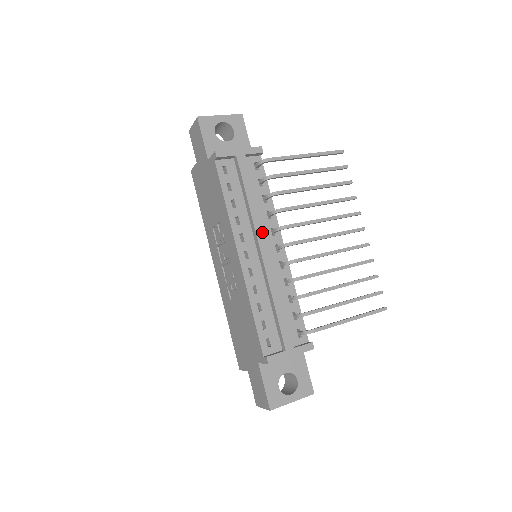
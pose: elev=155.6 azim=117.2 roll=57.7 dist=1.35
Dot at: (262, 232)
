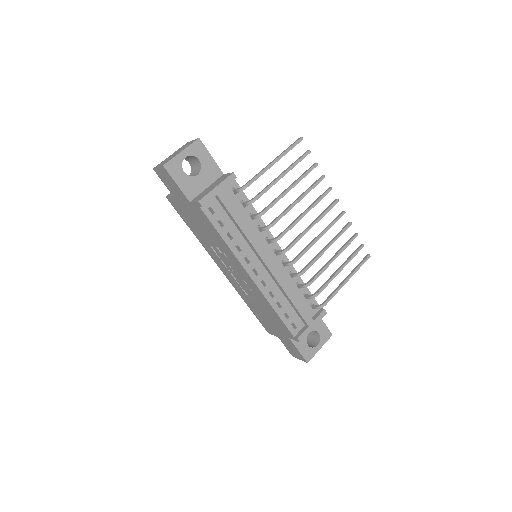
Dot at: (262, 249)
